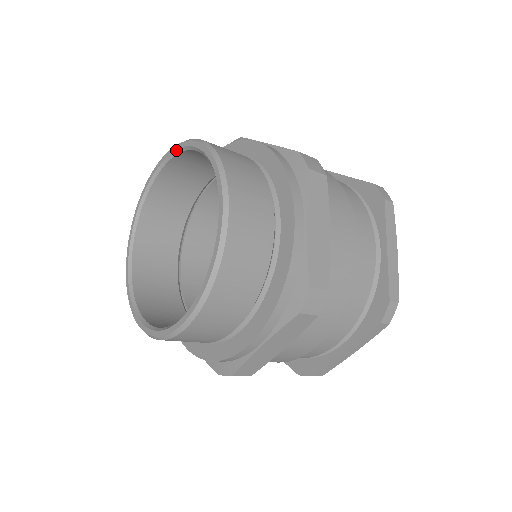
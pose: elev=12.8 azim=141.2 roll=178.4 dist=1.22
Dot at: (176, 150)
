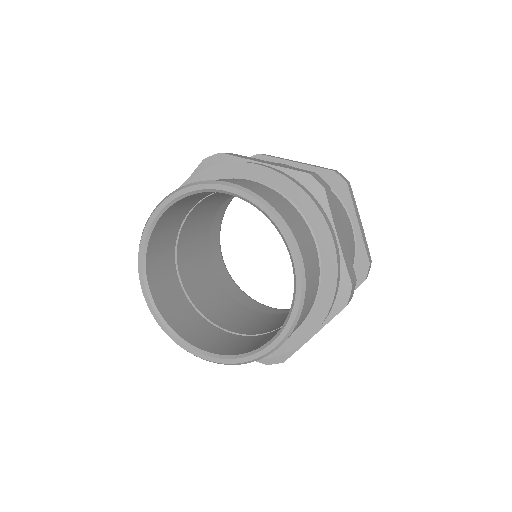
Dot at: (193, 191)
